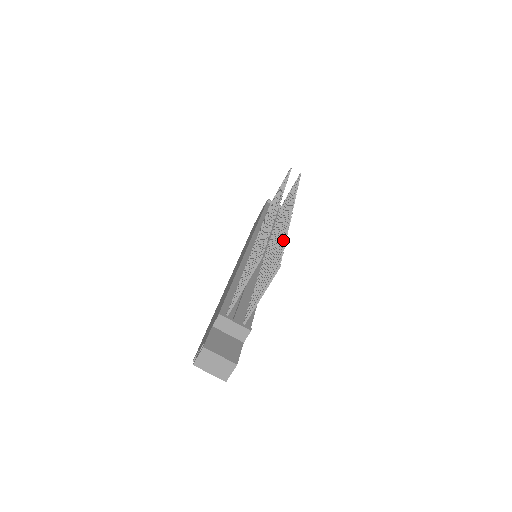
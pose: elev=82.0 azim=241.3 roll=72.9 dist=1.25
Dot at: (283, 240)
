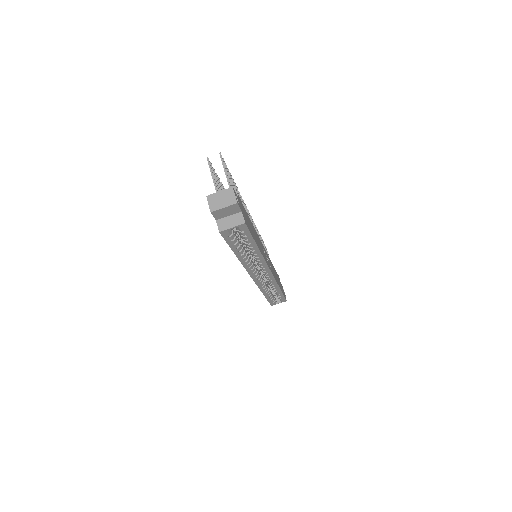
Dot at: occluded
